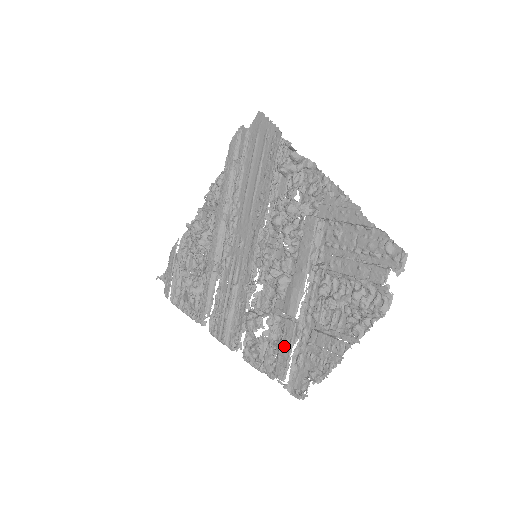
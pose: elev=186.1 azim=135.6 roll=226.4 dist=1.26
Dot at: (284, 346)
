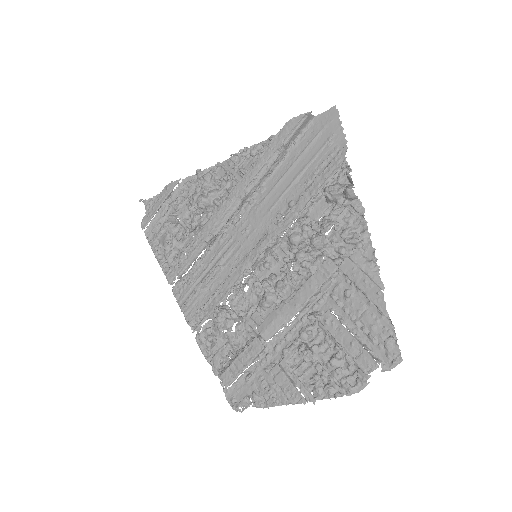
Dot at: (242, 359)
